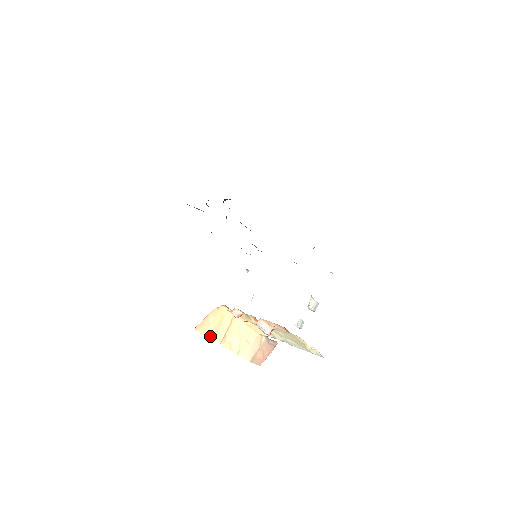
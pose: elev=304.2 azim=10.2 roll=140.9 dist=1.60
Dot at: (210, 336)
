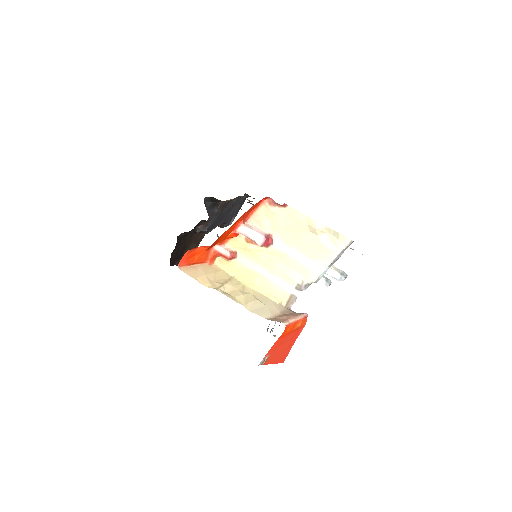
Dot at: (201, 282)
